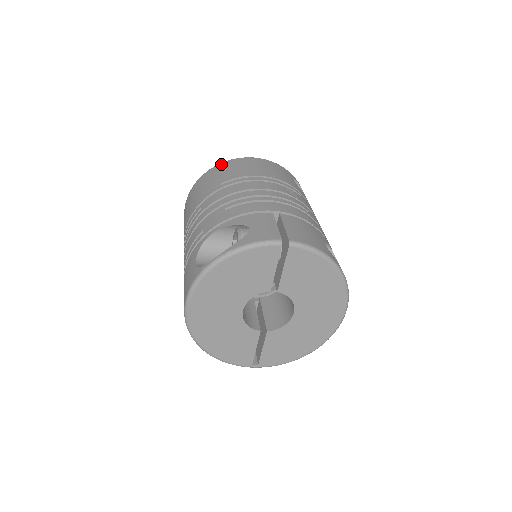
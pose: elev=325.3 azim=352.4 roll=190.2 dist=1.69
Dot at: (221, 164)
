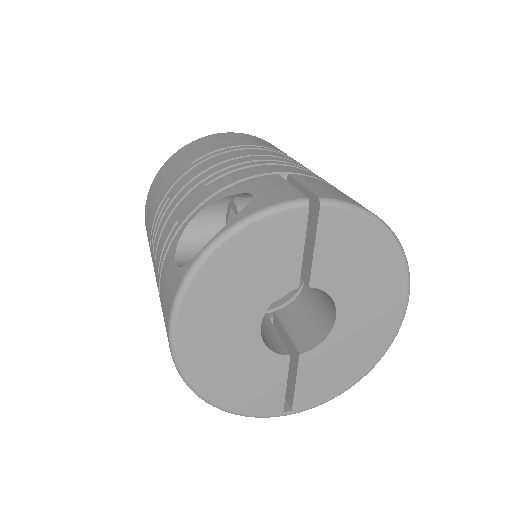
Dot at: (186, 146)
